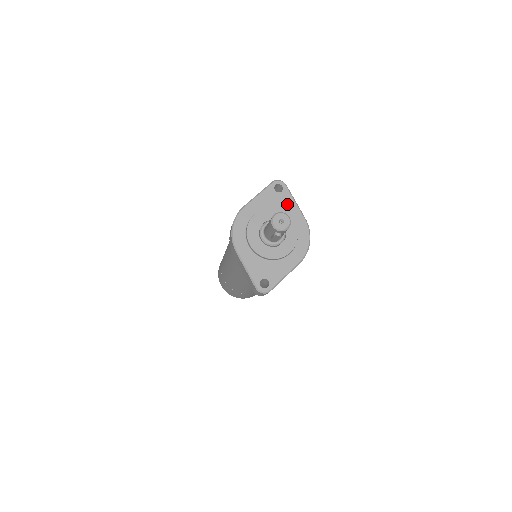
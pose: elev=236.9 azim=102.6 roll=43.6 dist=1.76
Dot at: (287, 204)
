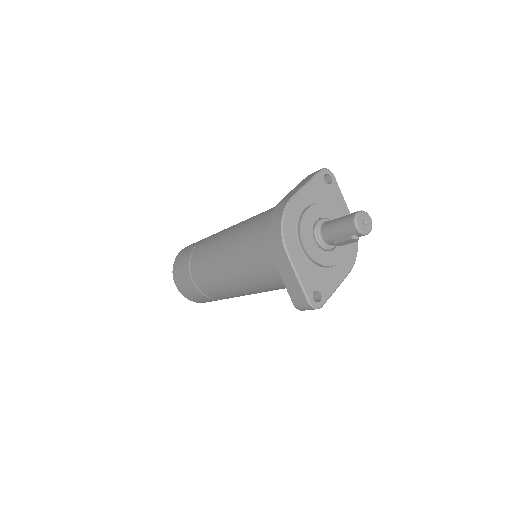
Dot at: (336, 200)
